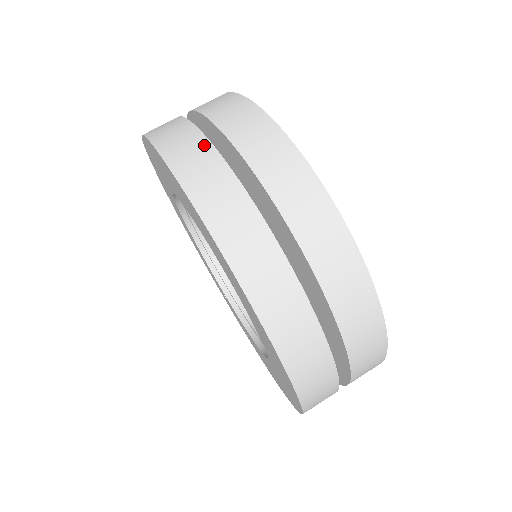
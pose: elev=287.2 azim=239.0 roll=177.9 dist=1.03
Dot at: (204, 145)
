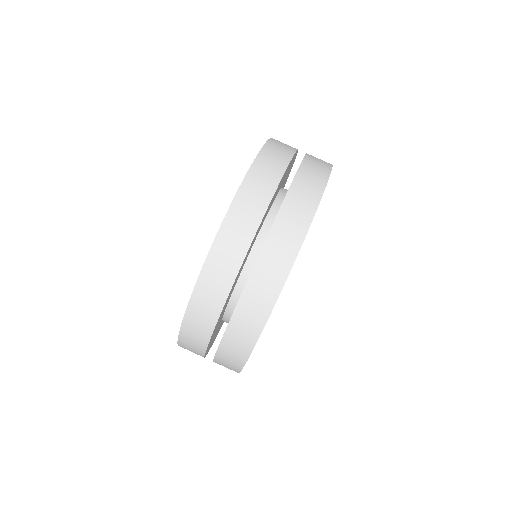
Dot at: (275, 181)
